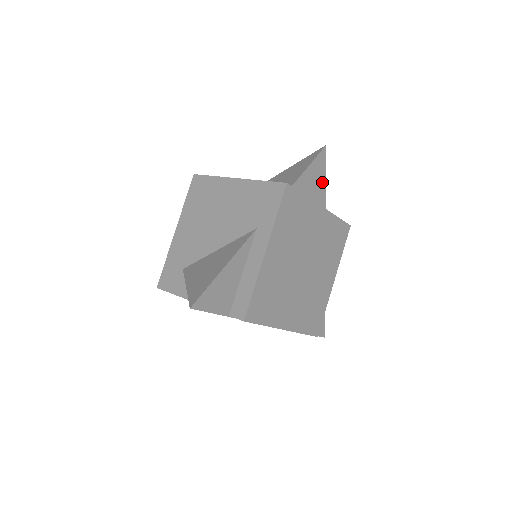
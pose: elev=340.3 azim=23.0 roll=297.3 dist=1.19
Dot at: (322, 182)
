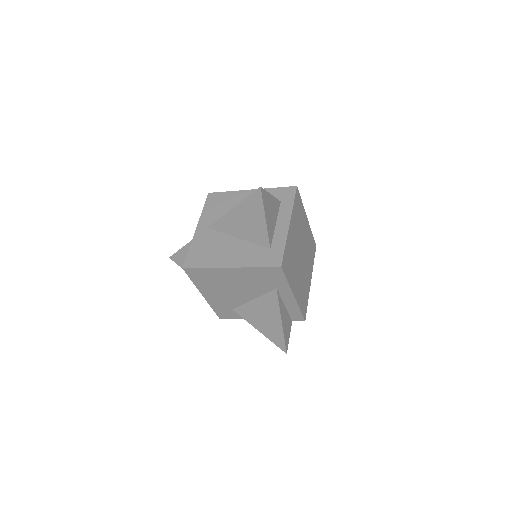
Dot at: (271, 200)
